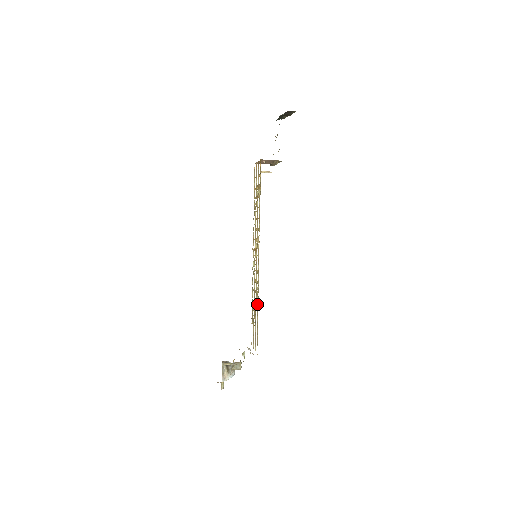
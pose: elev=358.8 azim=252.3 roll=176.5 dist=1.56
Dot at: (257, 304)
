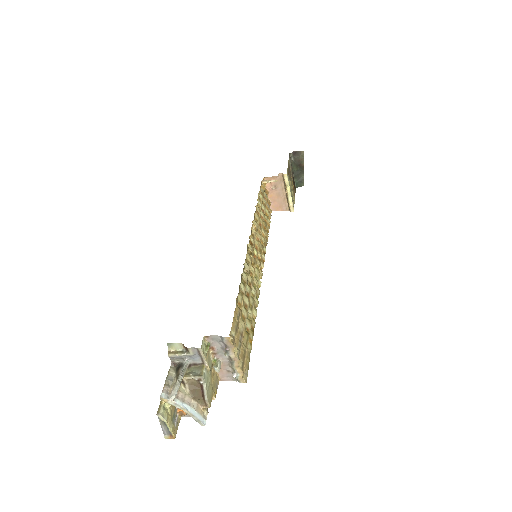
Dot at: (243, 283)
